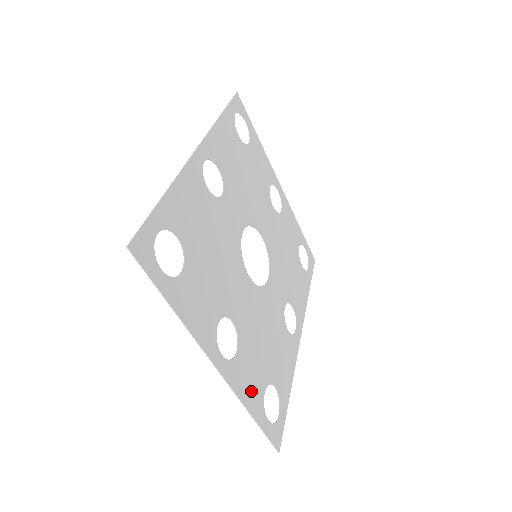
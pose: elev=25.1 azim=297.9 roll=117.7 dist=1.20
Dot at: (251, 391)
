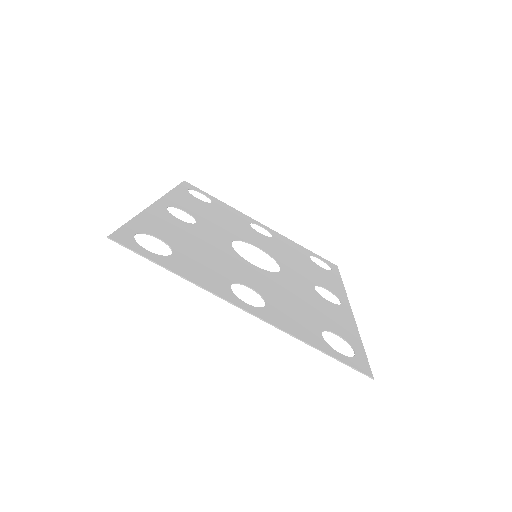
Dot at: (301, 331)
